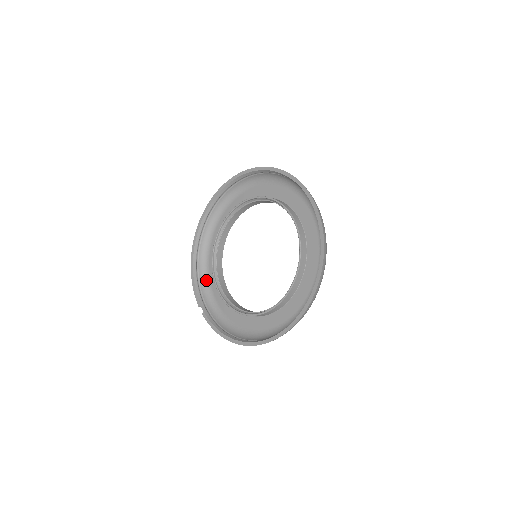
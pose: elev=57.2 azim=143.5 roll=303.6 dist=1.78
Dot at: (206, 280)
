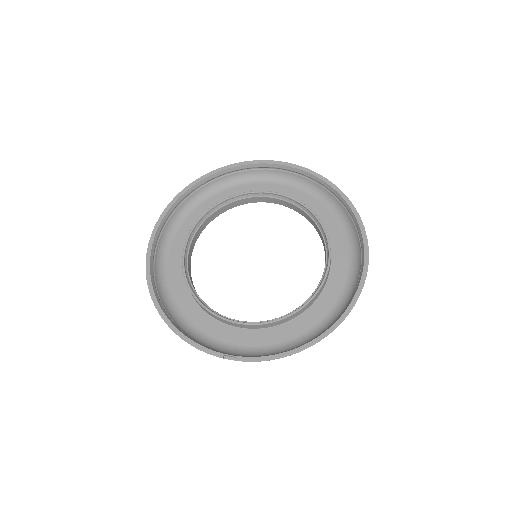
Dot at: (198, 336)
